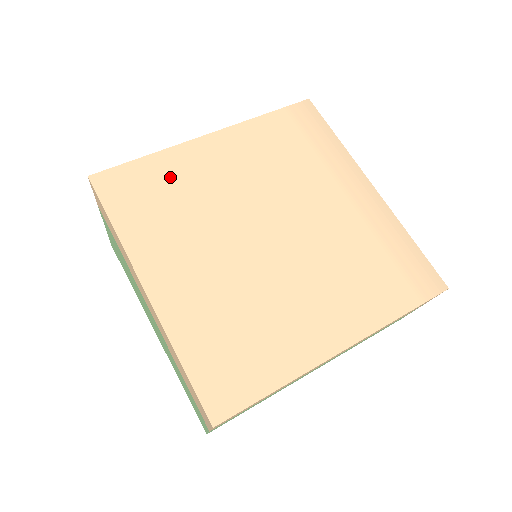
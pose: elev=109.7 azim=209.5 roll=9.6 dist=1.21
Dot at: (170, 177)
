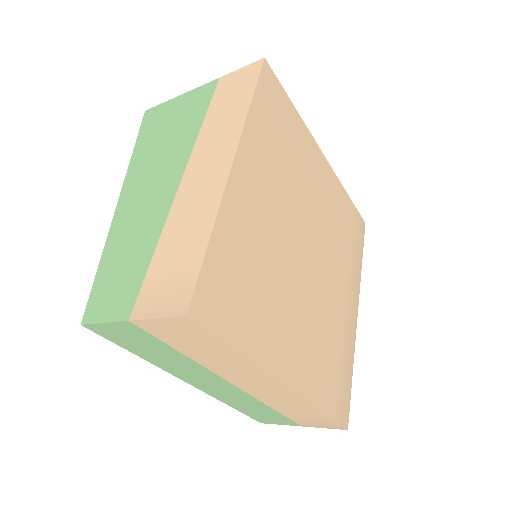
Dot at: (295, 138)
